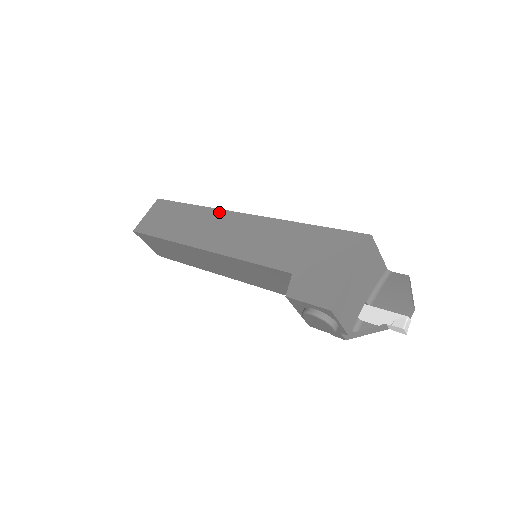
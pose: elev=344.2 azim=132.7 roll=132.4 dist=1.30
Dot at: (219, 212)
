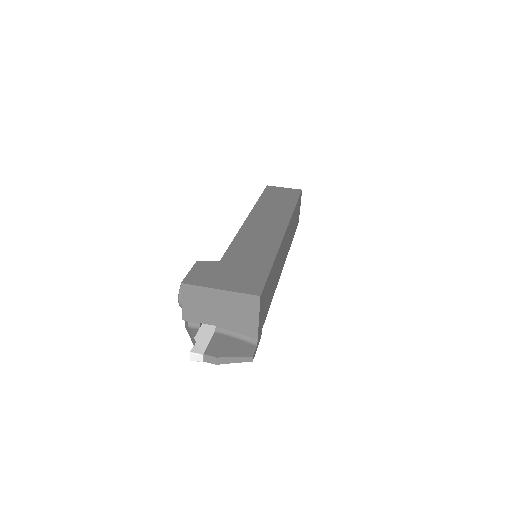
Dot at: (287, 219)
